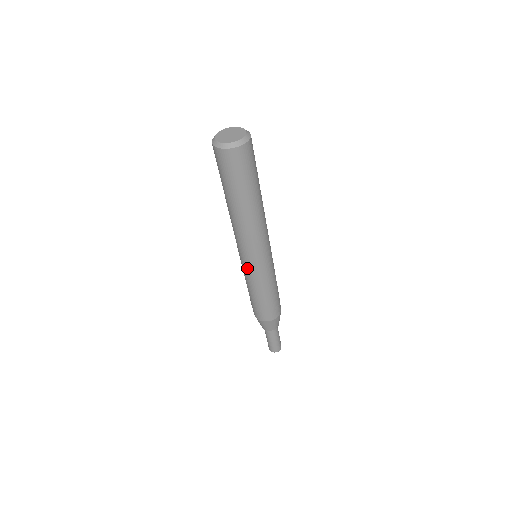
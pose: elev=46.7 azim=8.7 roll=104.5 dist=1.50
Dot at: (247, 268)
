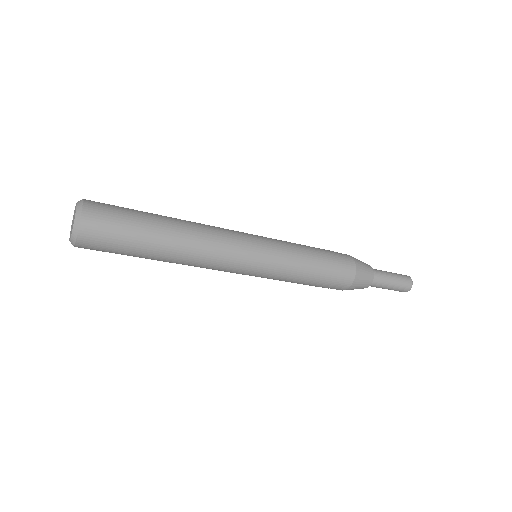
Dot at: occluded
